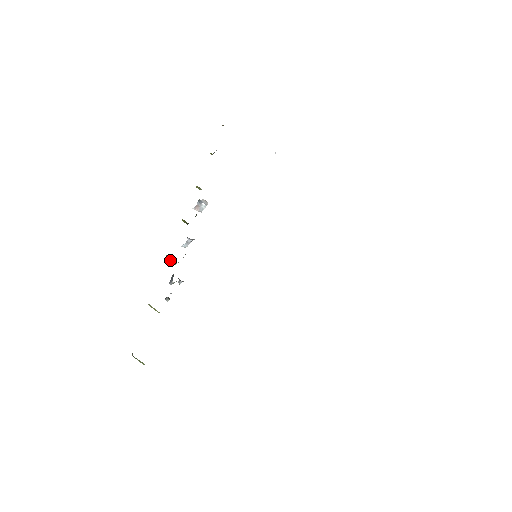
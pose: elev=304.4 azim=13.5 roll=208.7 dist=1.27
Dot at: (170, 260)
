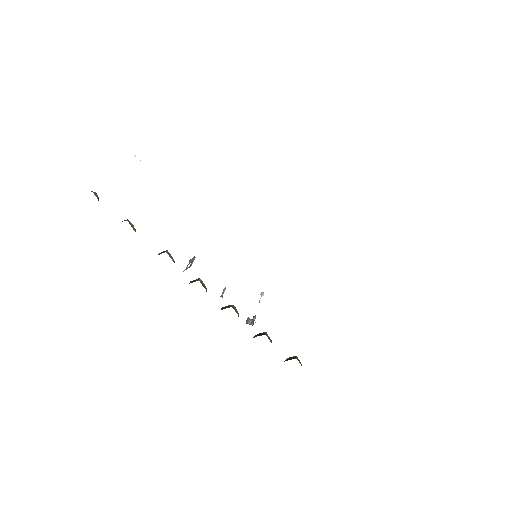
Dot at: occluded
